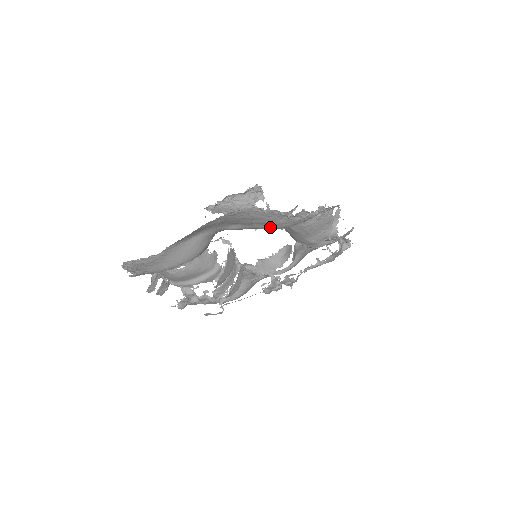
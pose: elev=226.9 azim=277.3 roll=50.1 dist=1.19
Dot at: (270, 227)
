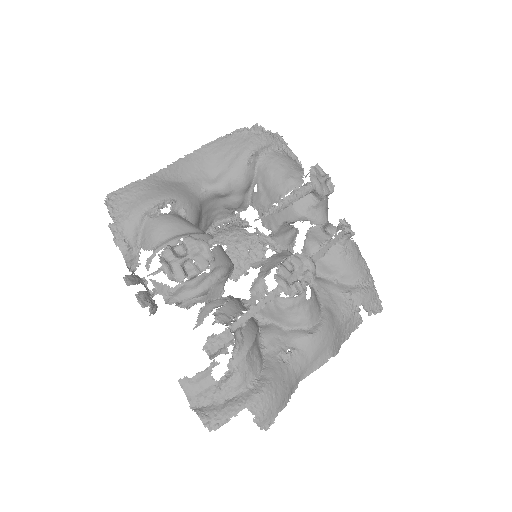
Dot at: (241, 154)
